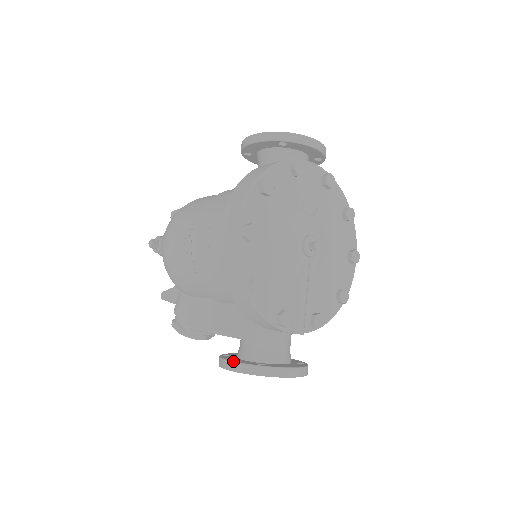
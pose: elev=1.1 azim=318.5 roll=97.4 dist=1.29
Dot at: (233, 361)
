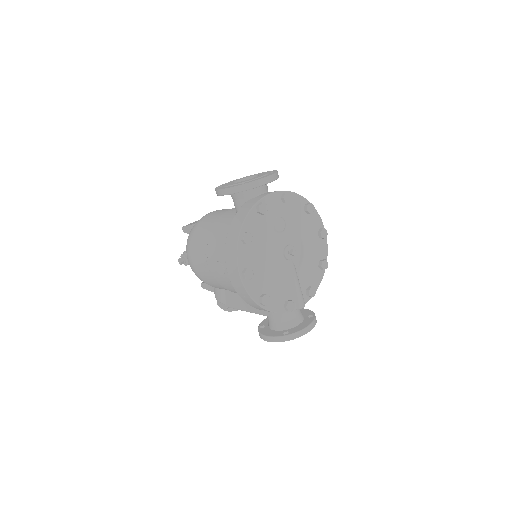
Dot at: (267, 336)
